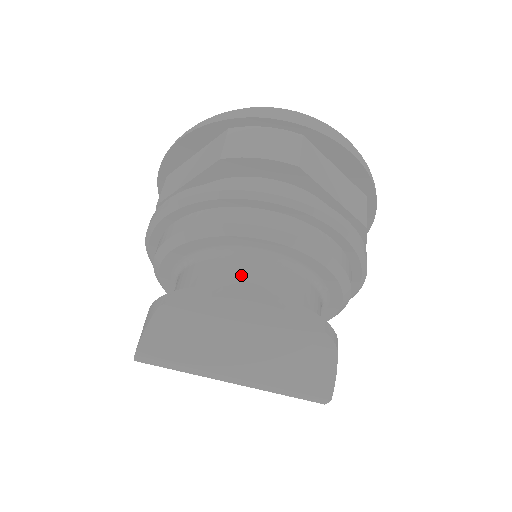
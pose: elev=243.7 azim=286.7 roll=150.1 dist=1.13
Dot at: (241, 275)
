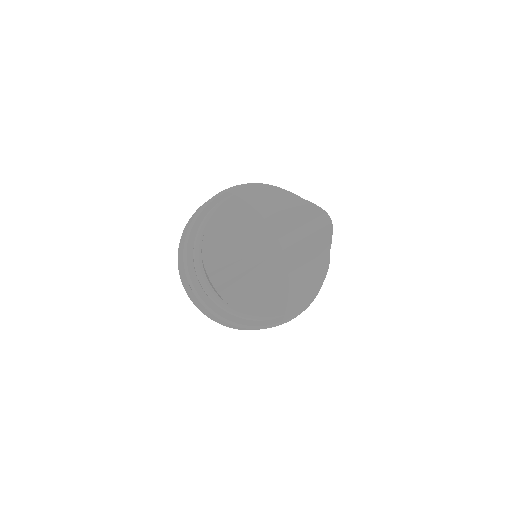
Dot at: occluded
